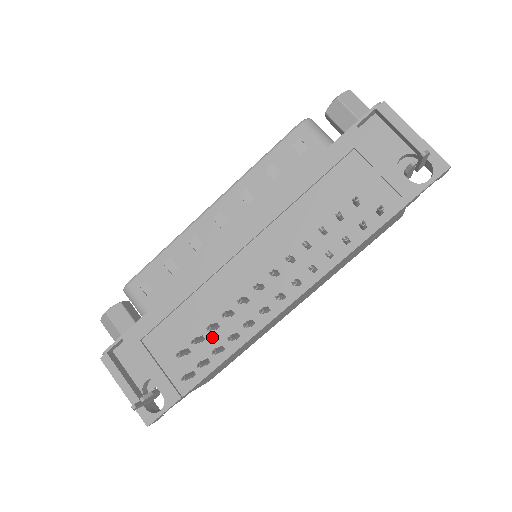
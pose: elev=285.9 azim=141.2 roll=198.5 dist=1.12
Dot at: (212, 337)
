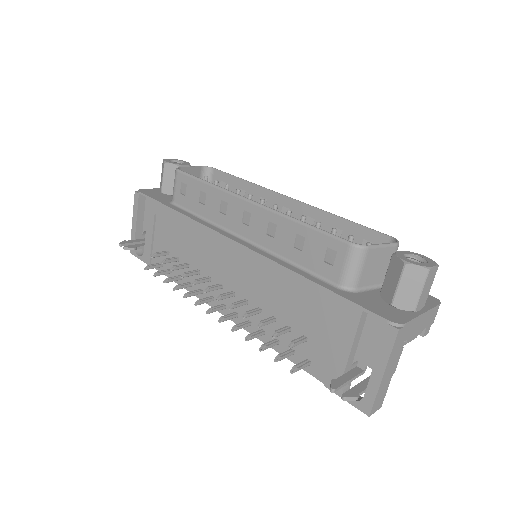
Dot at: occluded
